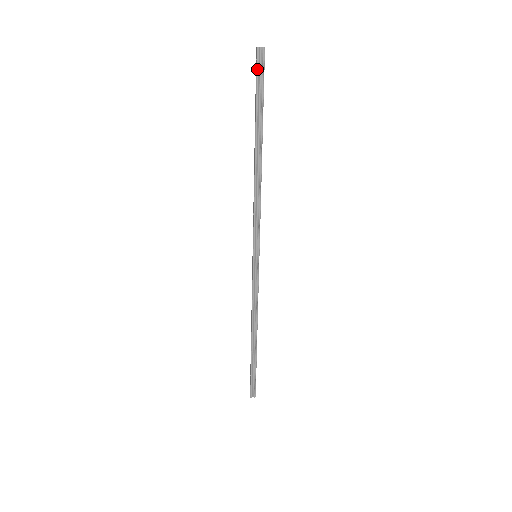
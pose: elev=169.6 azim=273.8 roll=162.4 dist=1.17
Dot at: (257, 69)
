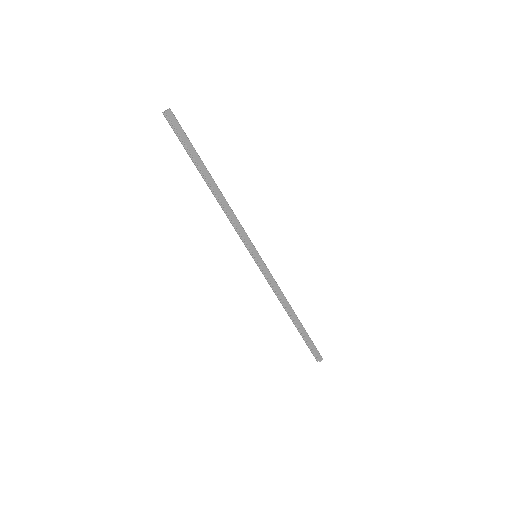
Dot at: (171, 127)
